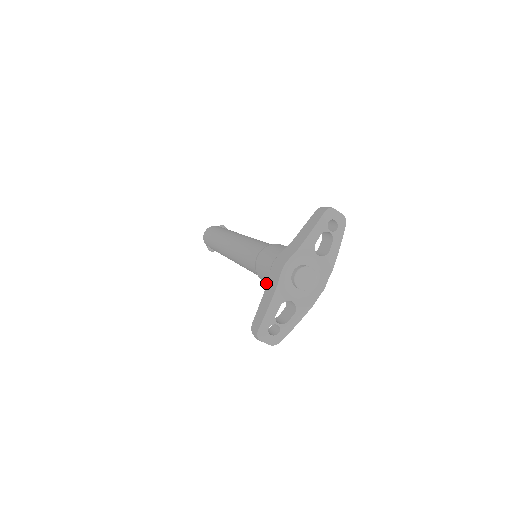
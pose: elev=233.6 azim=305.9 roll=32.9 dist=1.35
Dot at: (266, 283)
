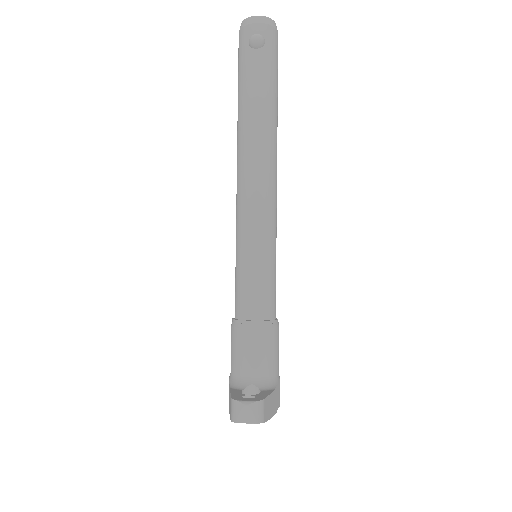
Dot at: occluded
